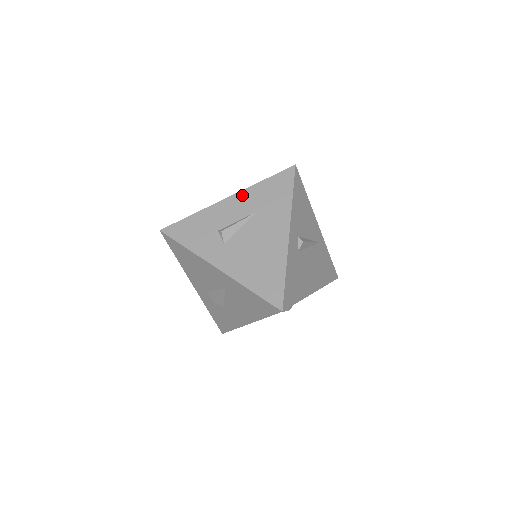
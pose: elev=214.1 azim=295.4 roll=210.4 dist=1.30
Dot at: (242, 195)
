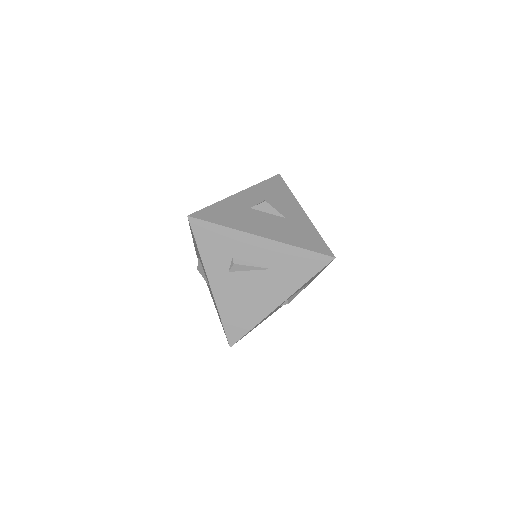
Dot at: (274, 245)
